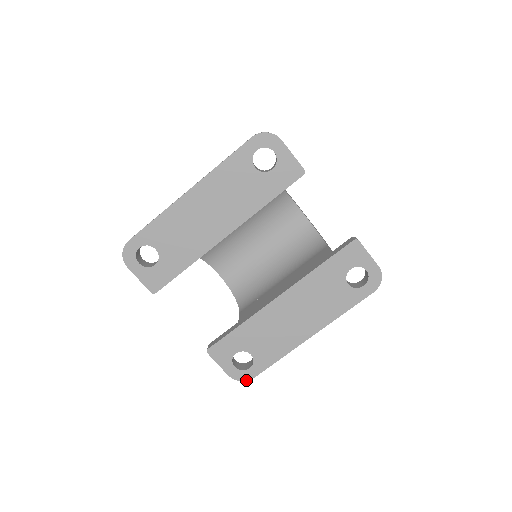
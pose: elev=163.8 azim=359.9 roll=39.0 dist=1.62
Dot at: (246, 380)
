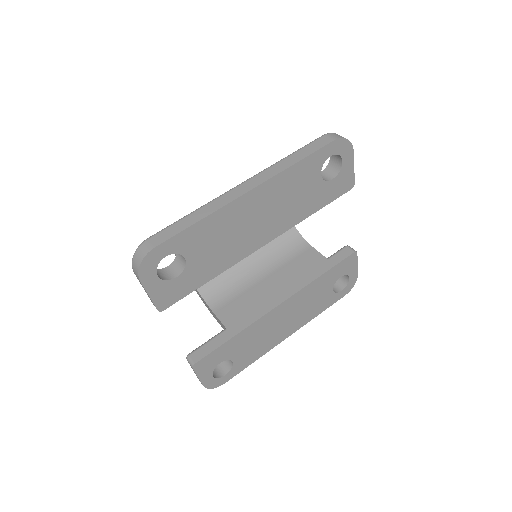
Dot at: (217, 386)
